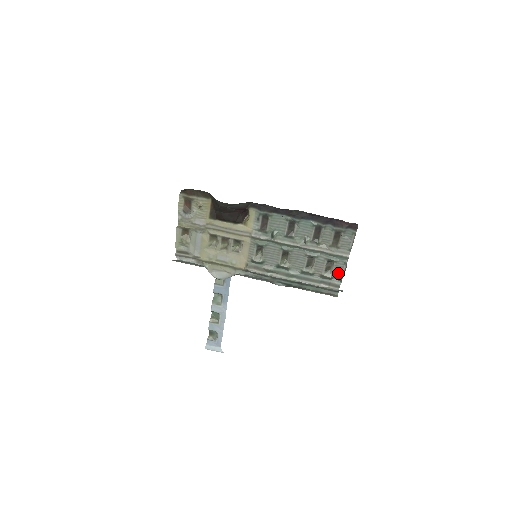
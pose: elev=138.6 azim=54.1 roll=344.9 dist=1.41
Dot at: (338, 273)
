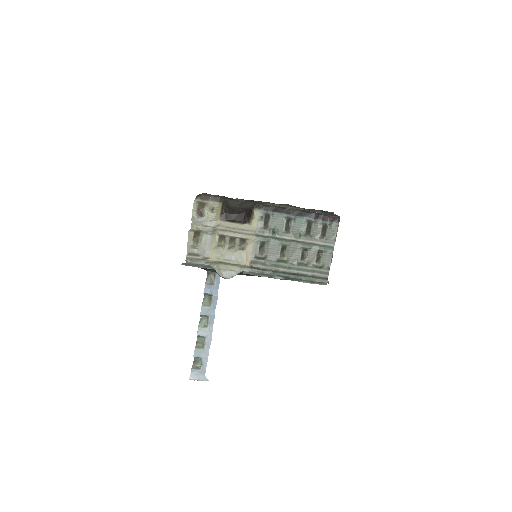
Dot at: (326, 262)
